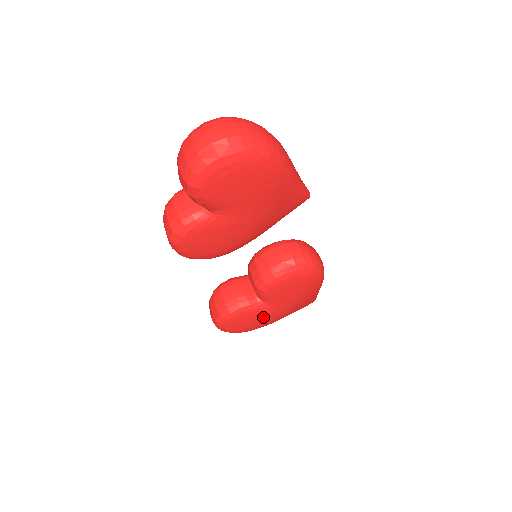
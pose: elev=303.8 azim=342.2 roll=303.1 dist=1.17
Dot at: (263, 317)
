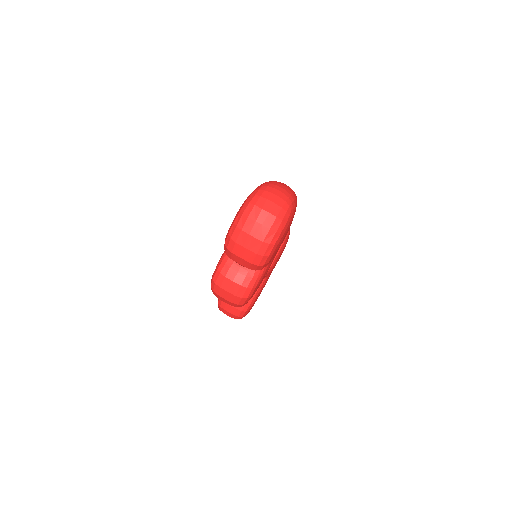
Dot at: occluded
